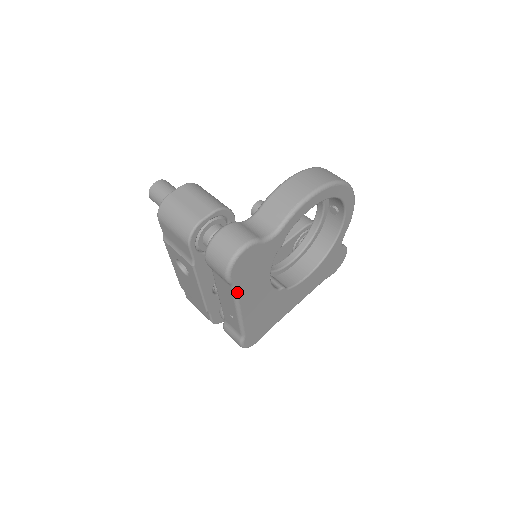
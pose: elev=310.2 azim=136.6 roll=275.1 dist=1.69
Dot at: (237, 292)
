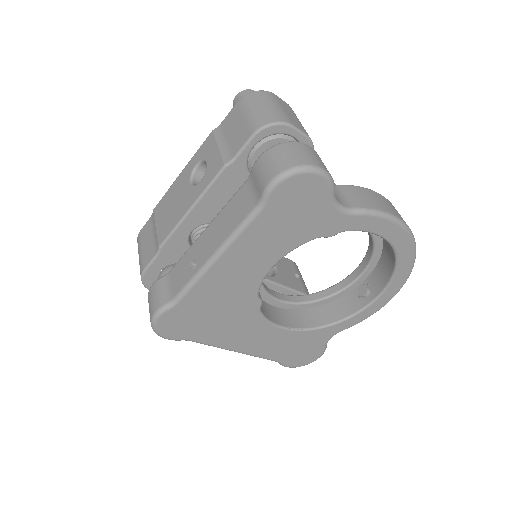
Dot at: (252, 221)
